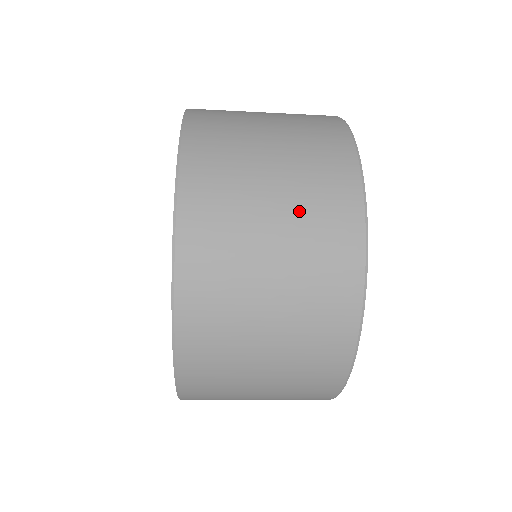
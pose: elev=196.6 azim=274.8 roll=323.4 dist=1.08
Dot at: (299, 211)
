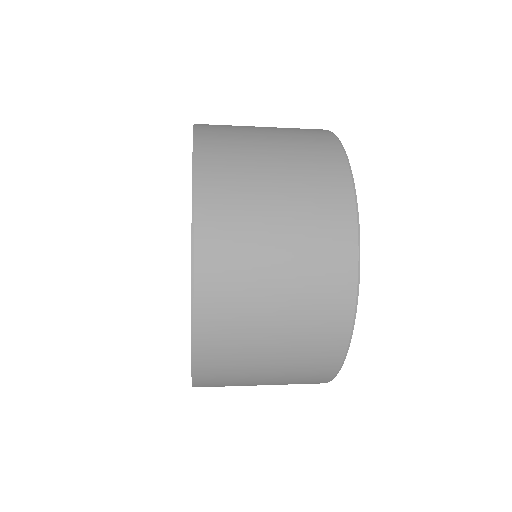
Dot at: (299, 310)
